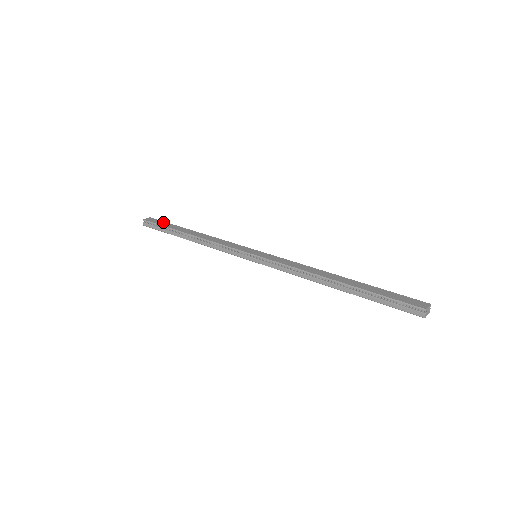
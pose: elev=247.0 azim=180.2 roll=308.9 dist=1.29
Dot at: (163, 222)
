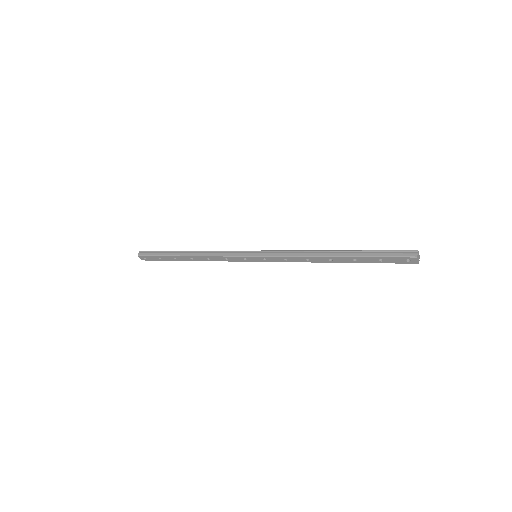
Dot at: occluded
